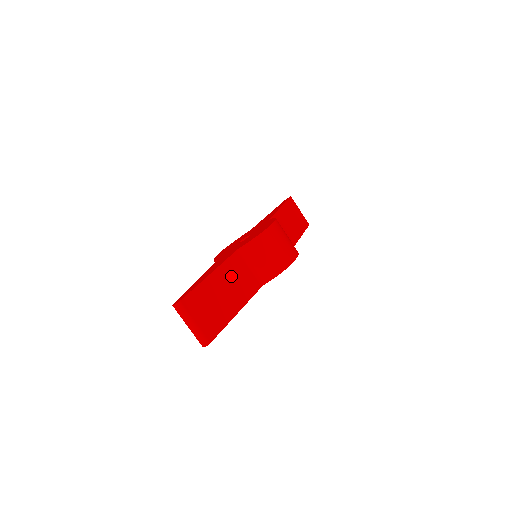
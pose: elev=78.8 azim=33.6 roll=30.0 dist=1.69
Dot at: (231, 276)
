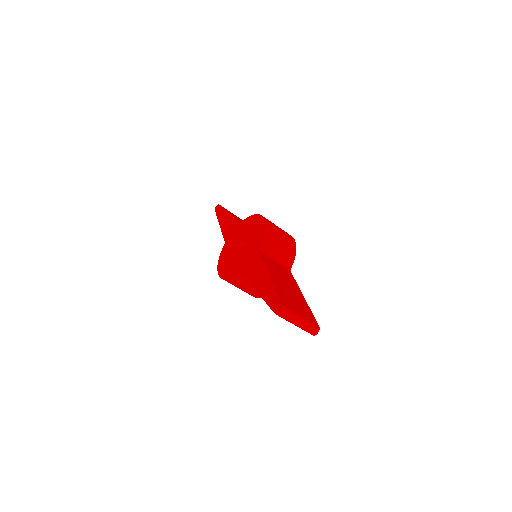
Dot at: (276, 272)
